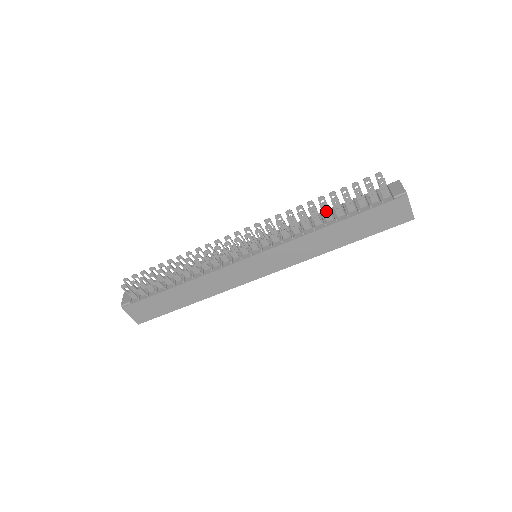
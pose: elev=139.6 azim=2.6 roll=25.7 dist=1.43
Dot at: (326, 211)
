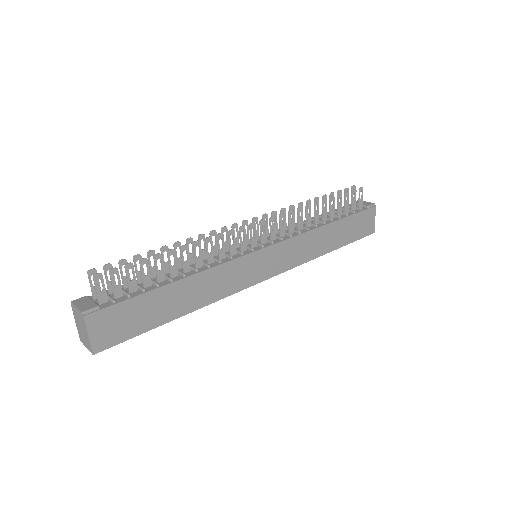
Dot at: occluded
